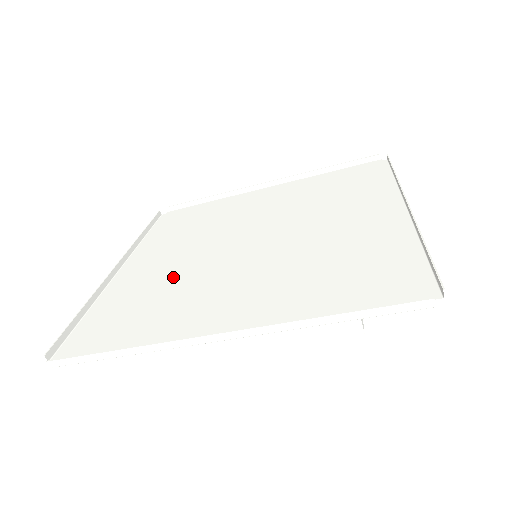
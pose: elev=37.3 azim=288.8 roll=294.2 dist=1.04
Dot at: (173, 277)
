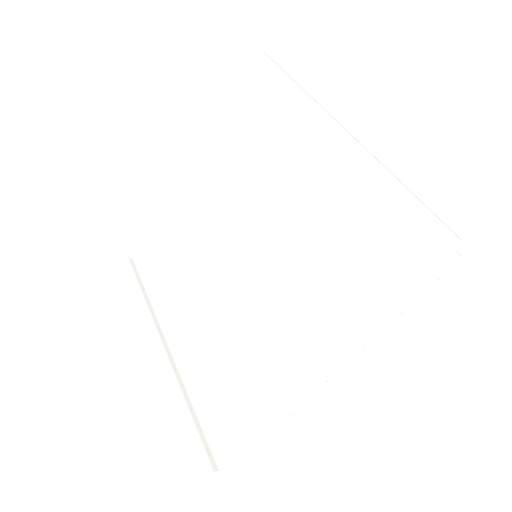
Dot at: (222, 334)
